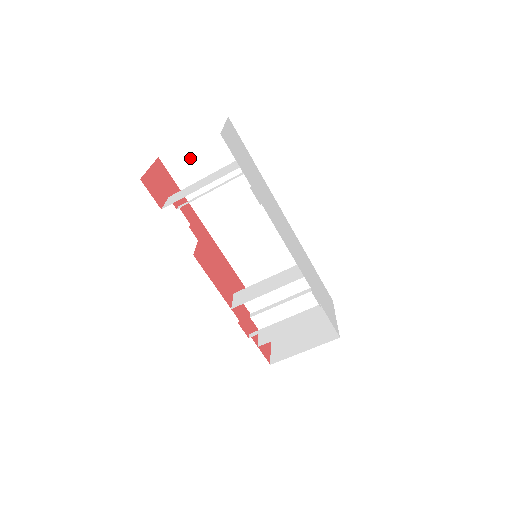
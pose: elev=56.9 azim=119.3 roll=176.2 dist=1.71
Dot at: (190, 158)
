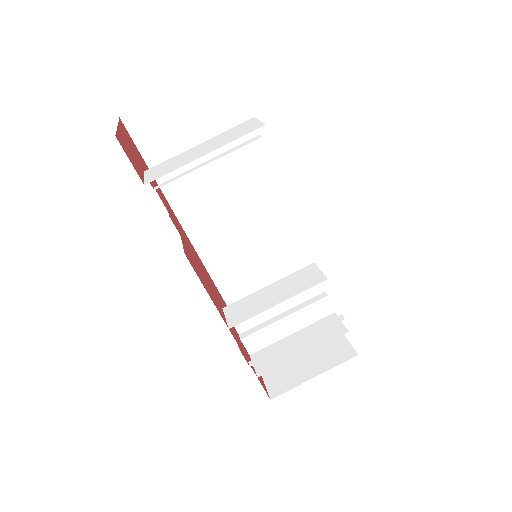
Dot at: (166, 121)
